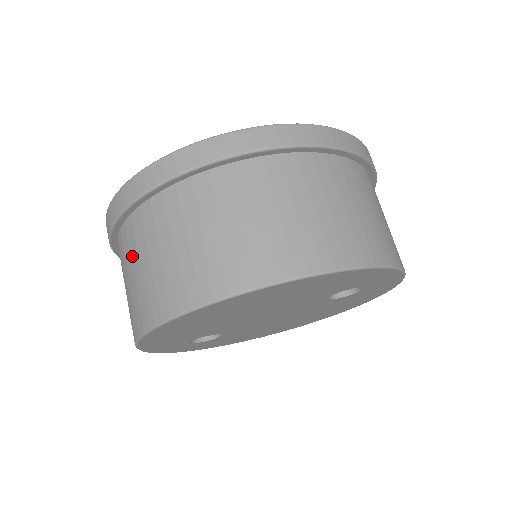
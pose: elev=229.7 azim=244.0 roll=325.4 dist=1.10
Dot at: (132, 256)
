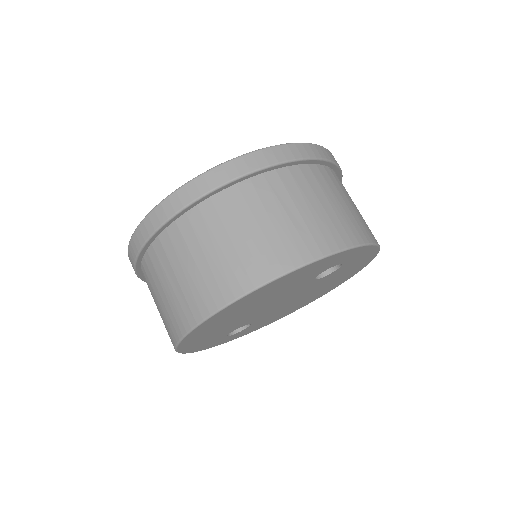
Dot at: (152, 293)
